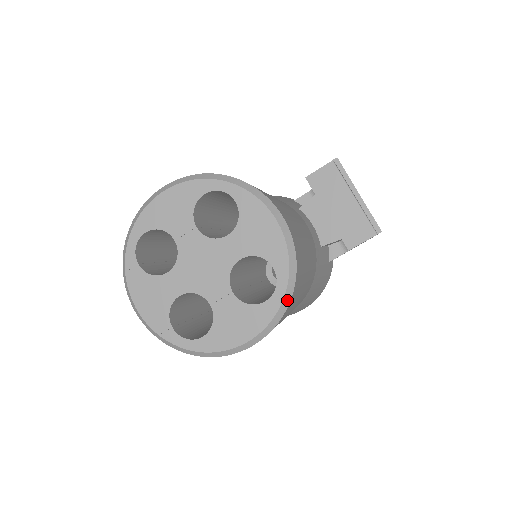
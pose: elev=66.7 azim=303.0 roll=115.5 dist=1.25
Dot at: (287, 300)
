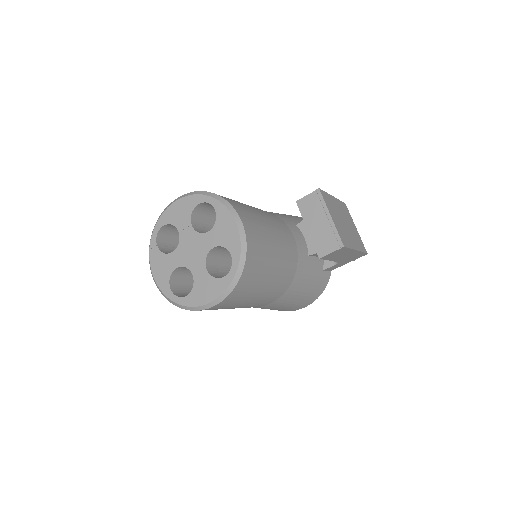
Dot at: (237, 277)
